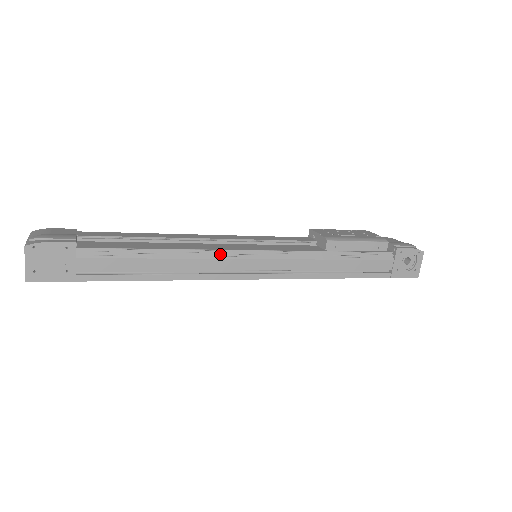
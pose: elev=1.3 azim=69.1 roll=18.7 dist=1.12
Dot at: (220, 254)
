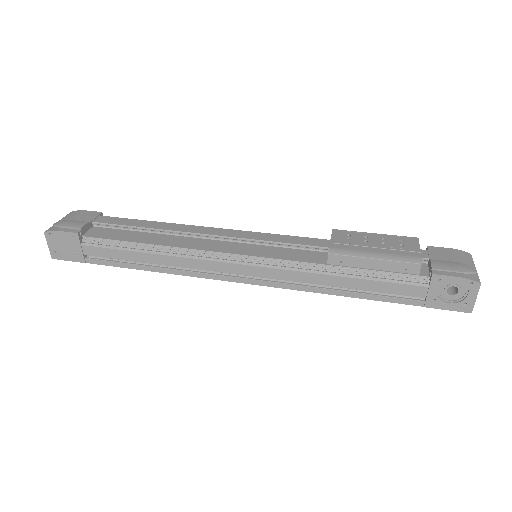
Dot at: (205, 254)
